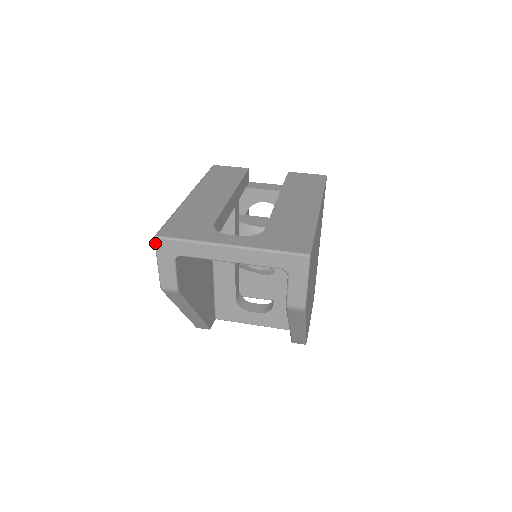
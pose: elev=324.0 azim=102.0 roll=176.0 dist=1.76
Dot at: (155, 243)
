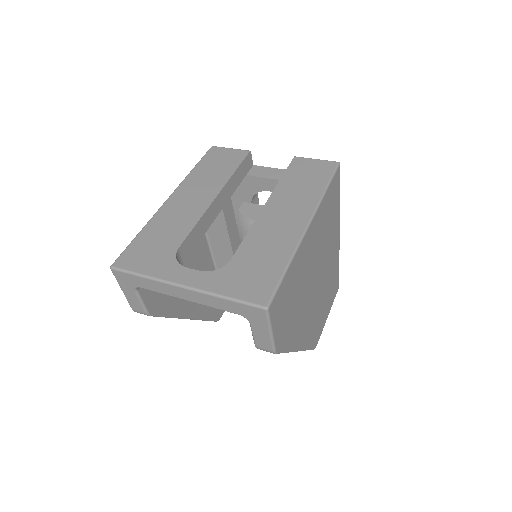
Dot at: (113, 273)
